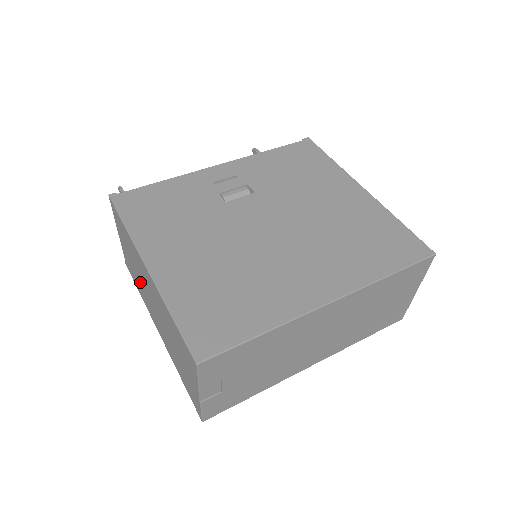
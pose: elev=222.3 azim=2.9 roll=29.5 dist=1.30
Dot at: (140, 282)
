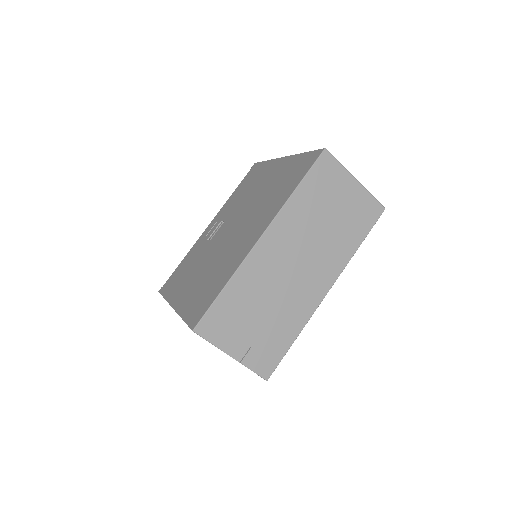
Dot at: occluded
